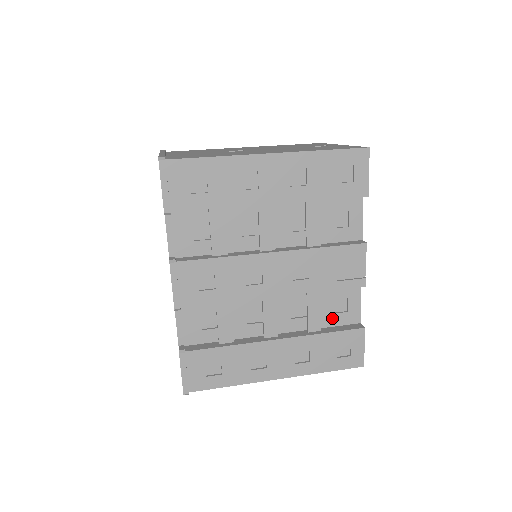
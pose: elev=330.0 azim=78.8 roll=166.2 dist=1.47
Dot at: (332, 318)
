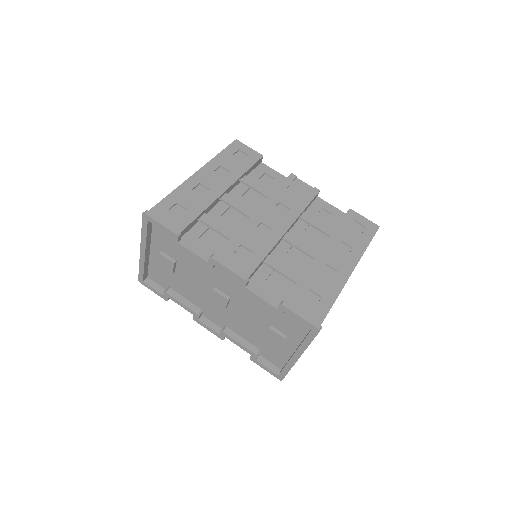
Dot at: (330, 223)
